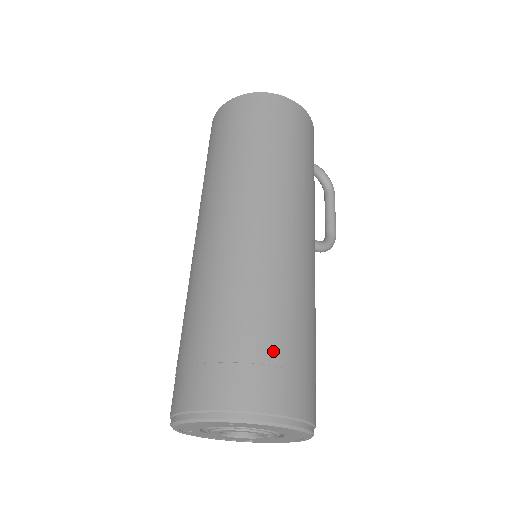
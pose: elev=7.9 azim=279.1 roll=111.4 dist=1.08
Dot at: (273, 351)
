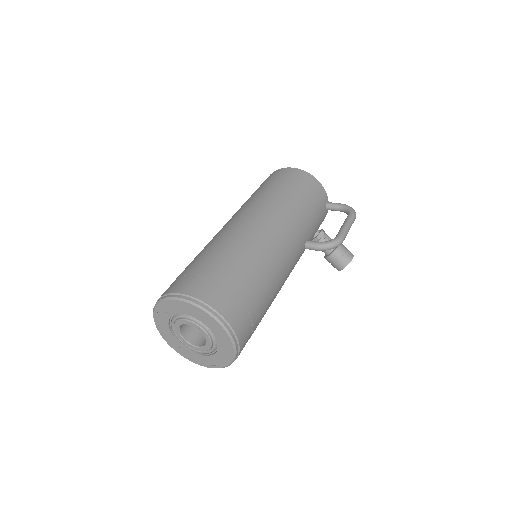
Dot at: (194, 269)
